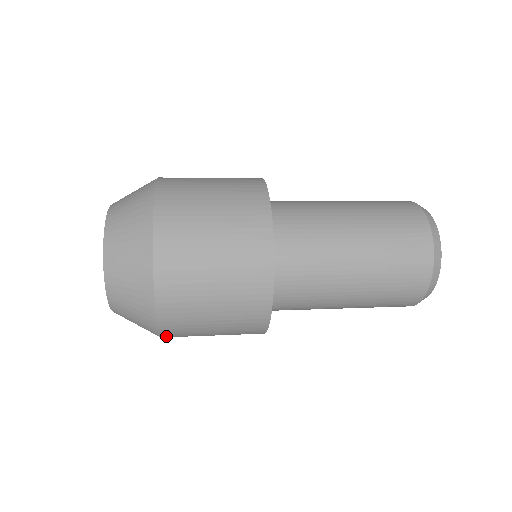
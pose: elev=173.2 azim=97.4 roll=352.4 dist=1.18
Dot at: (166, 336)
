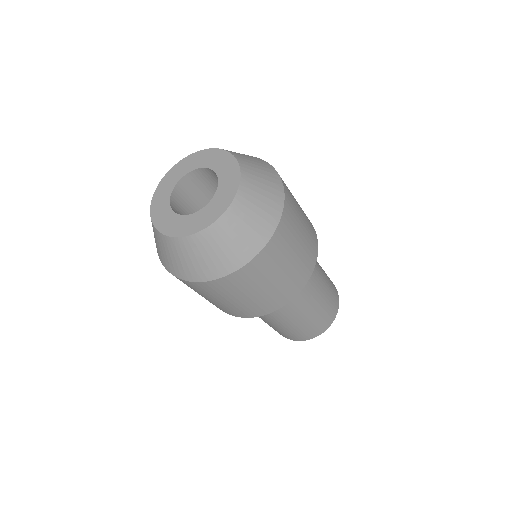
Dot at: (252, 264)
